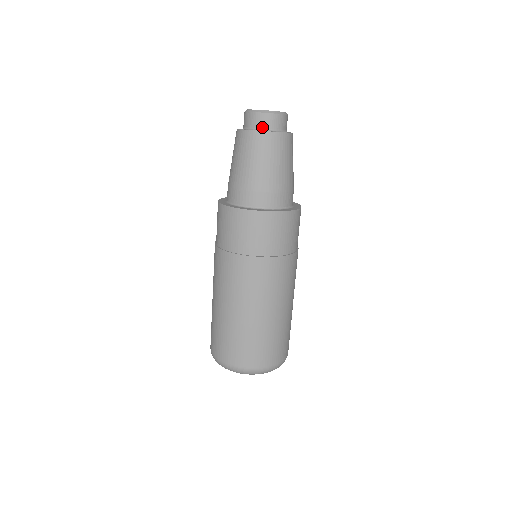
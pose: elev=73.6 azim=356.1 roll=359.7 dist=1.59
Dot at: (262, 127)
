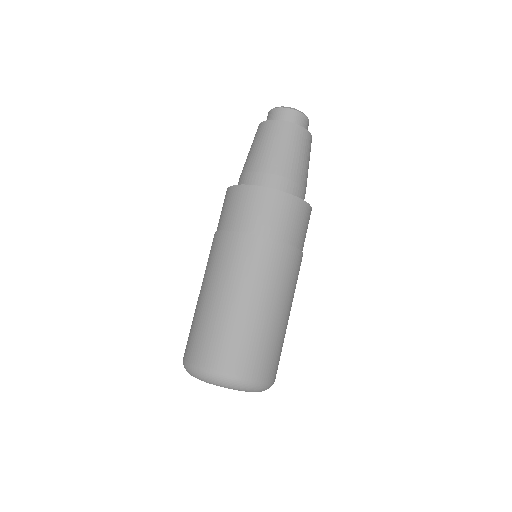
Dot at: occluded
